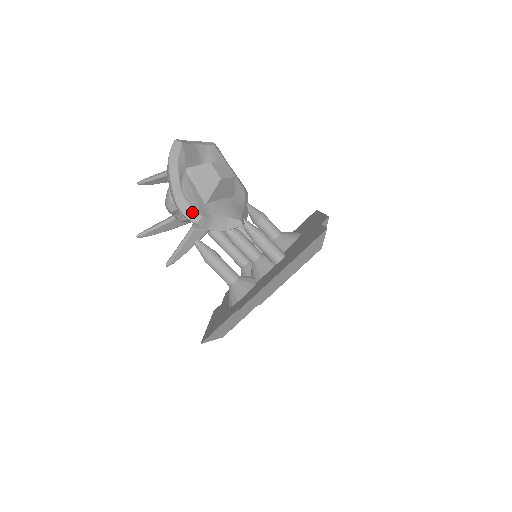
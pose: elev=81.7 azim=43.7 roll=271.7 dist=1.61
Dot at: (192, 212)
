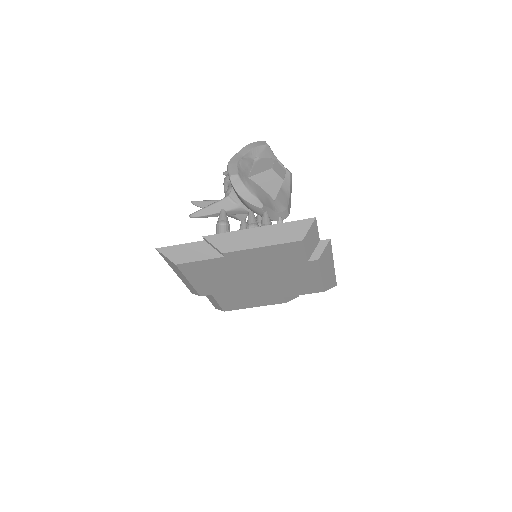
Dot at: (234, 169)
